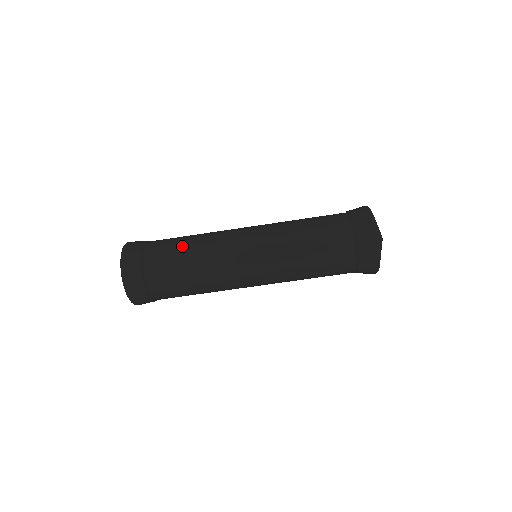
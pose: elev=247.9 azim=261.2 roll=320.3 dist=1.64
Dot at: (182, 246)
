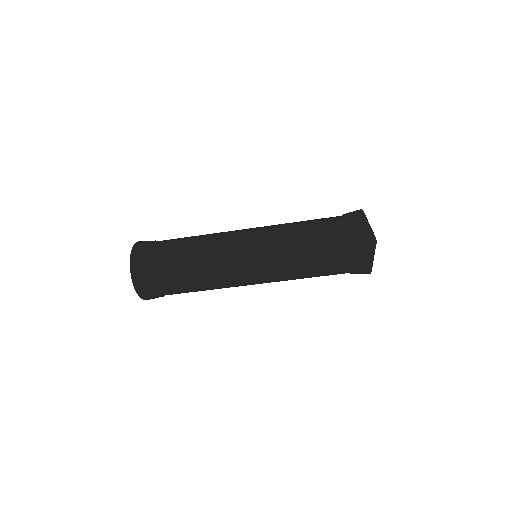
Dot at: (187, 265)
